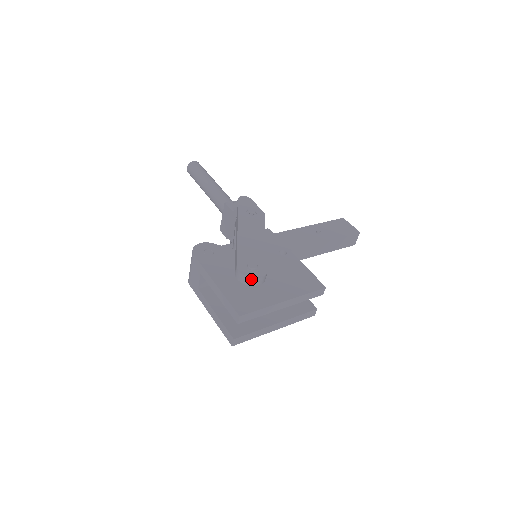
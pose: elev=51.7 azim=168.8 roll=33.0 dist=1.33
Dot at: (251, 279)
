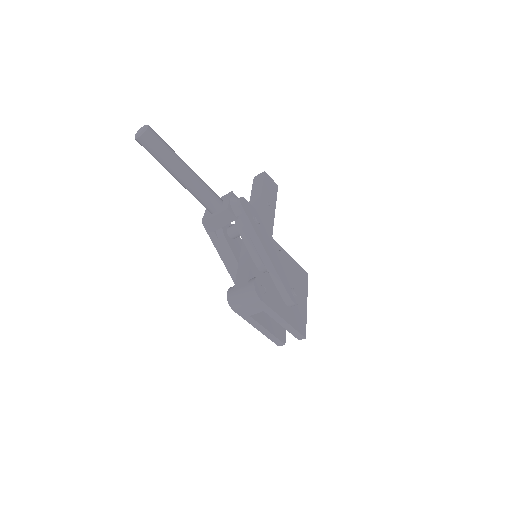
Dot at: occluded
